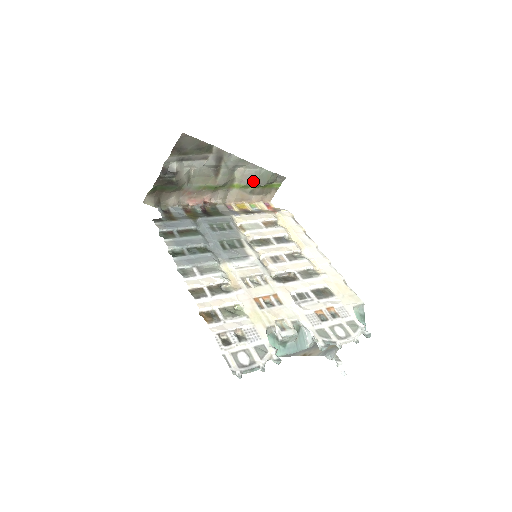
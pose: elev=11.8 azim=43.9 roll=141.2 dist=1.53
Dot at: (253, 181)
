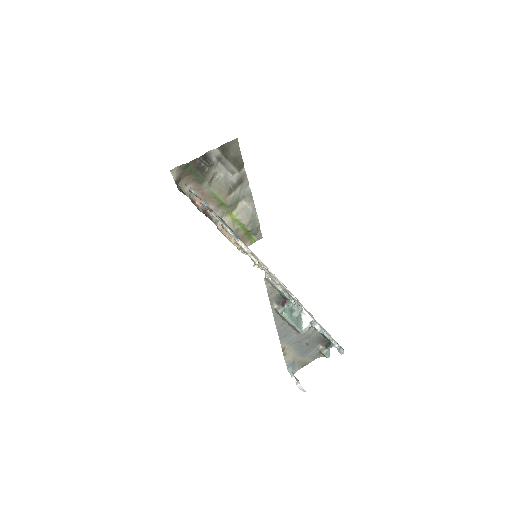
Dot at: (247, 219)
